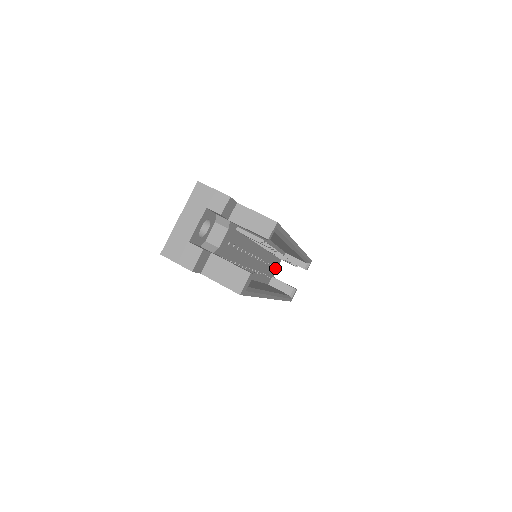
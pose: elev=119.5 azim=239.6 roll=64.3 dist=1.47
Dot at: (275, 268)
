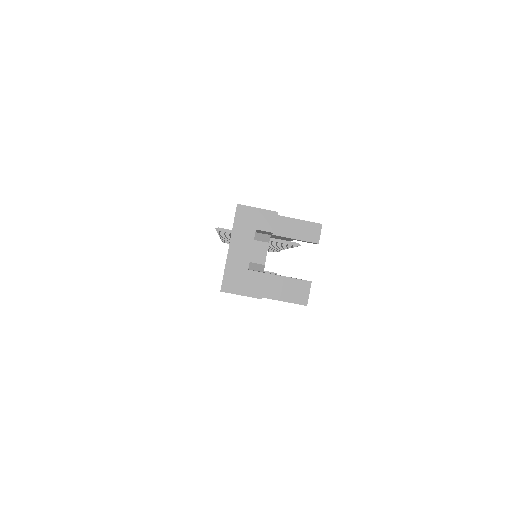
Dot at: occluded
